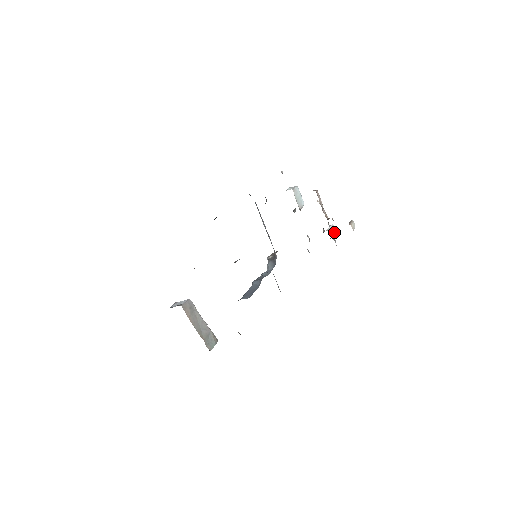
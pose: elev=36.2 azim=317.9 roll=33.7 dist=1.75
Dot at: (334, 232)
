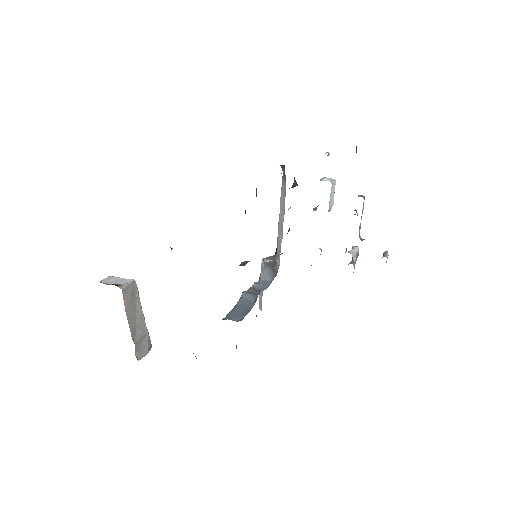
Dot at: (356, 257)
